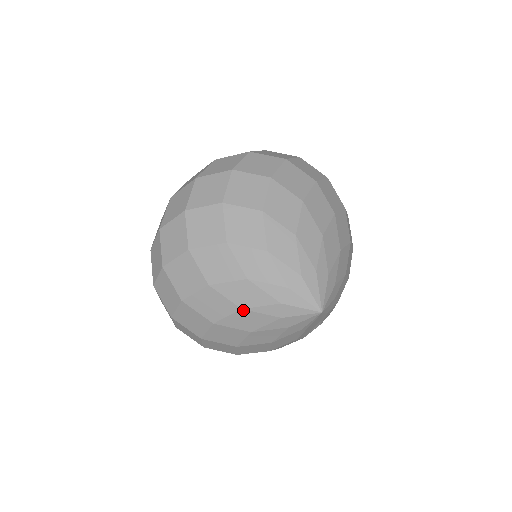
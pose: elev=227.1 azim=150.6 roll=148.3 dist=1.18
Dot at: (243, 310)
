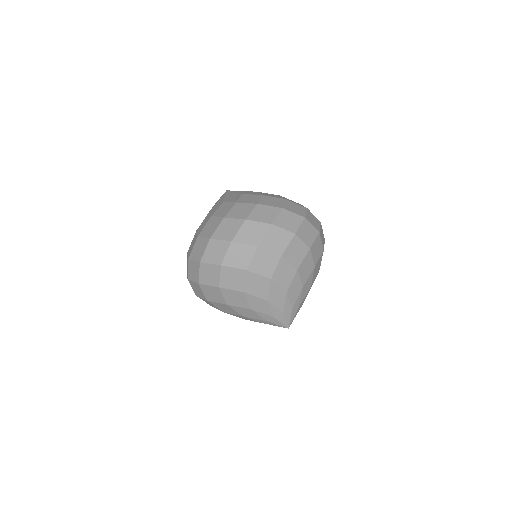
Dot at: (244, 317)
